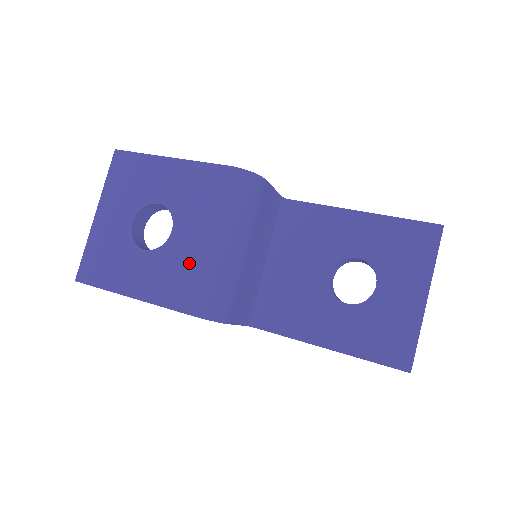
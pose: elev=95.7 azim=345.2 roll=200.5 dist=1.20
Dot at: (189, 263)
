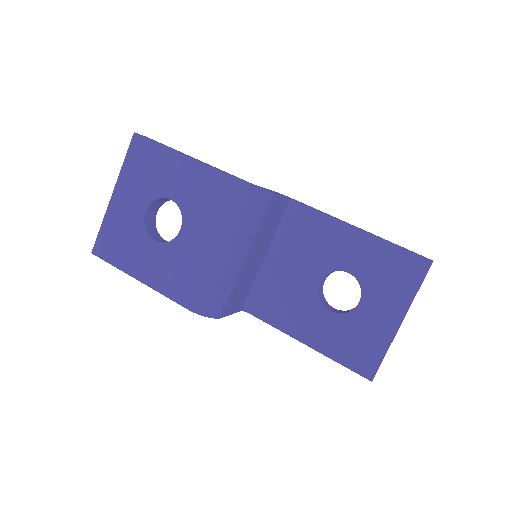
Dot at: (193, 264)
